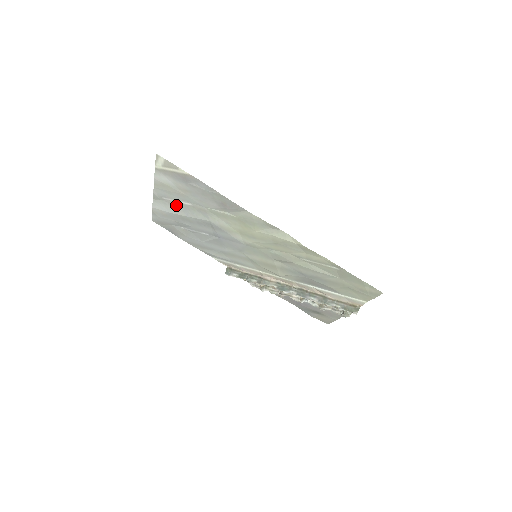
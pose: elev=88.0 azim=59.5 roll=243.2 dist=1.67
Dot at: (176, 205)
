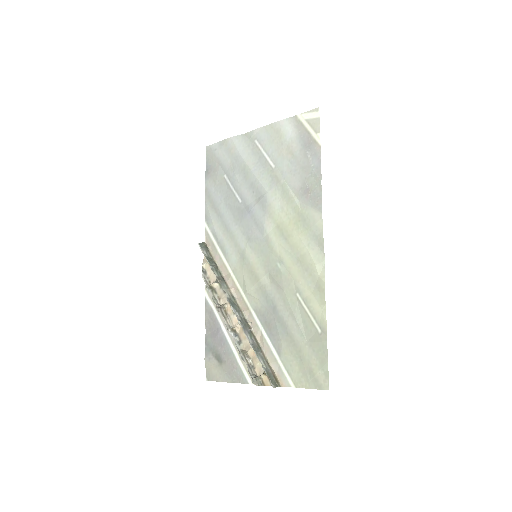
Dot at: (258, 155)
